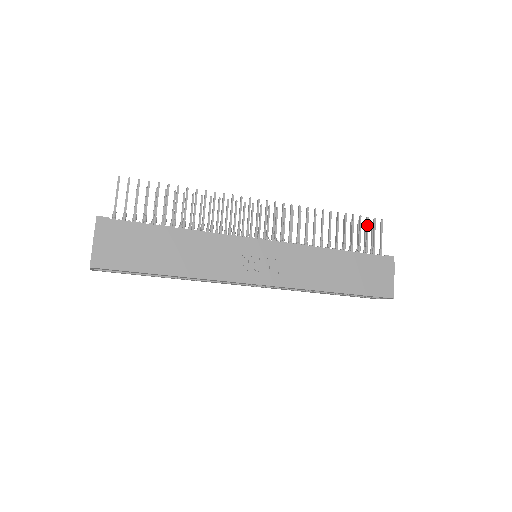
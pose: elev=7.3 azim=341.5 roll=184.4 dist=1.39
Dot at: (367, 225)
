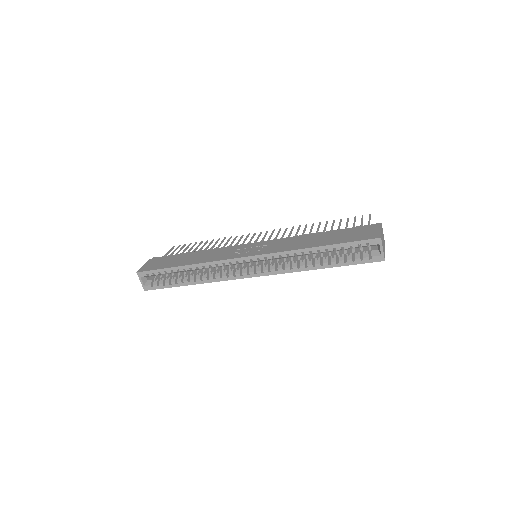
Dot at: (354, 219)
